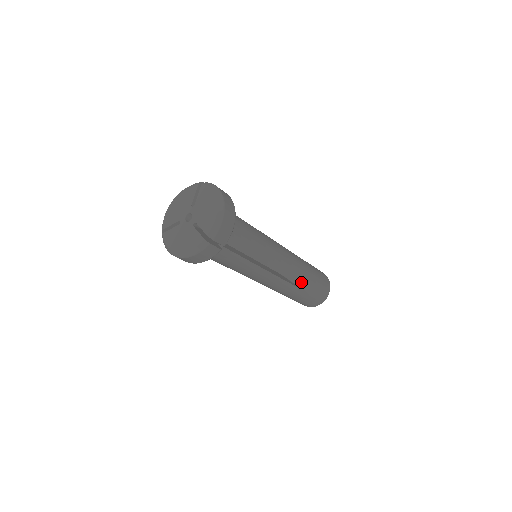
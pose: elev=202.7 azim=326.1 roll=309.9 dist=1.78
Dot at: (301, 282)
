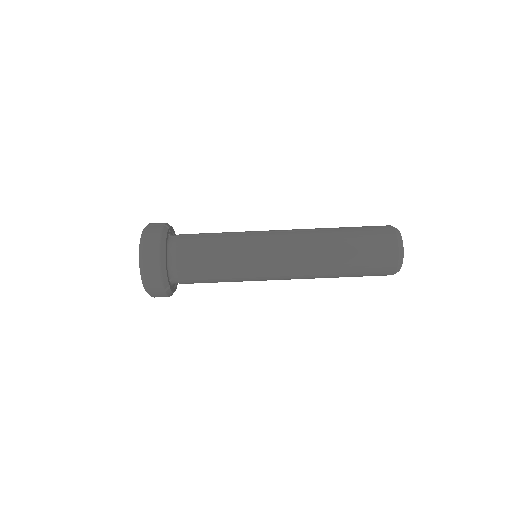
Dot at: (321, 229)
